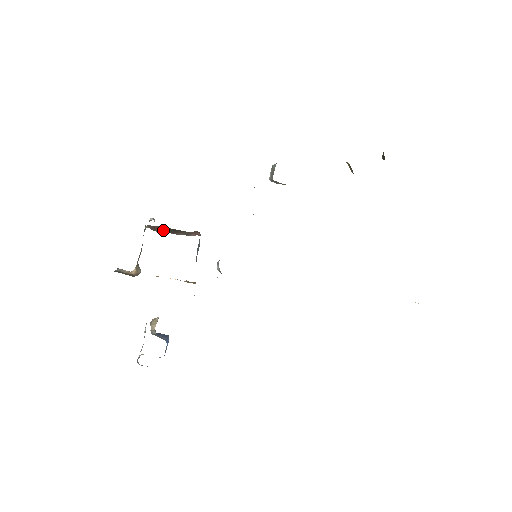
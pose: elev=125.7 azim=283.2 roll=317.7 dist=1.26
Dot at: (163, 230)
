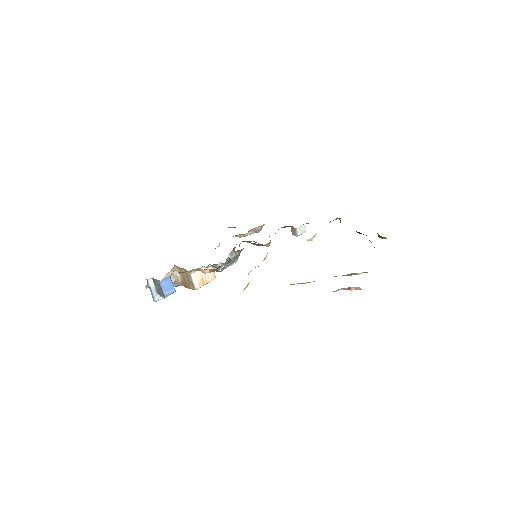
Dot at: occluded
